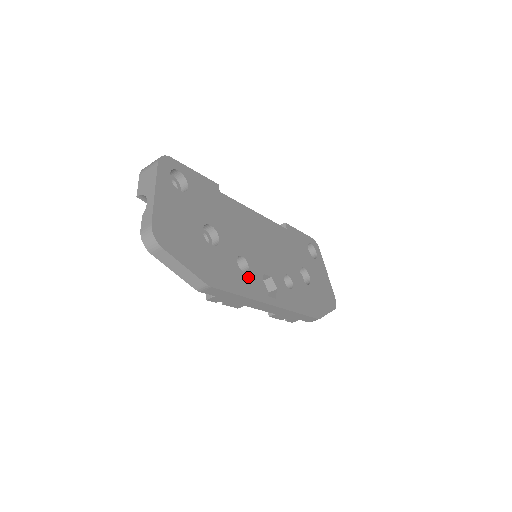
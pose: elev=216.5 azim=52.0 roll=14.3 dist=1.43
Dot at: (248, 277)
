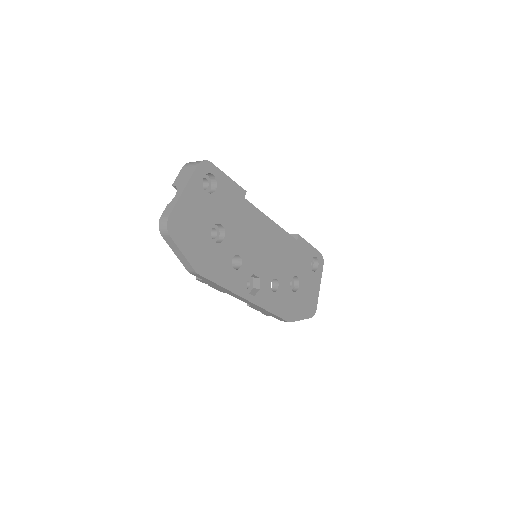
Dot at: (237, 273)
